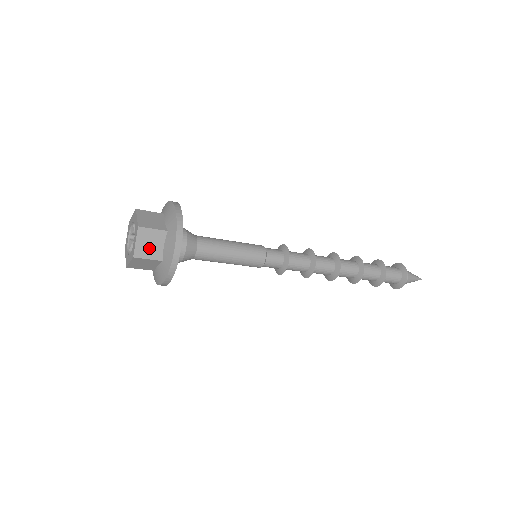
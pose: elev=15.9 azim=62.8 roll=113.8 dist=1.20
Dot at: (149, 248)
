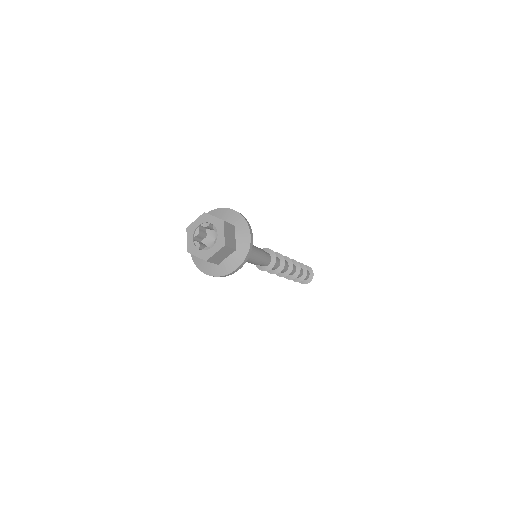
Dot at: (230, 239)
